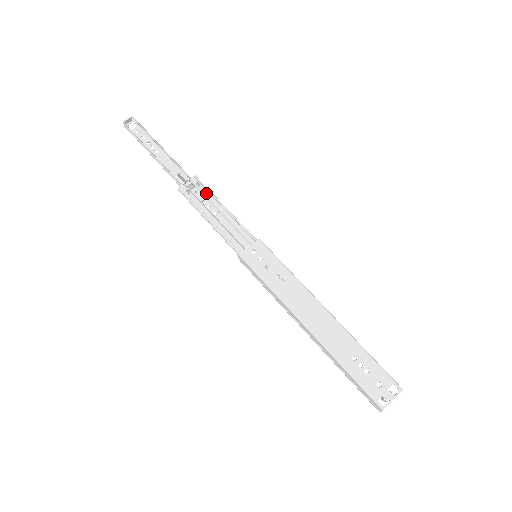
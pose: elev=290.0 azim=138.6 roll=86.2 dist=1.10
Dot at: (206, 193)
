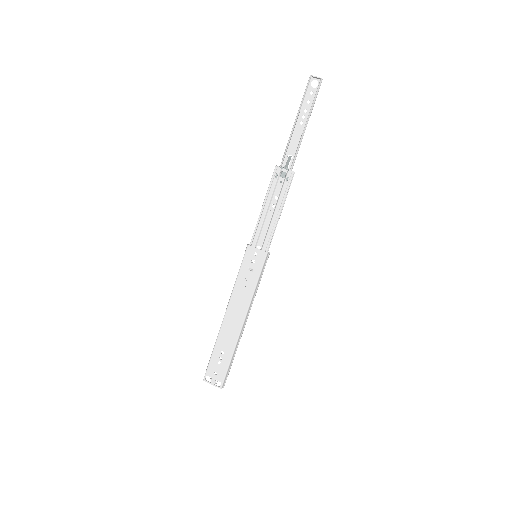
Dot at: (283, 190)
